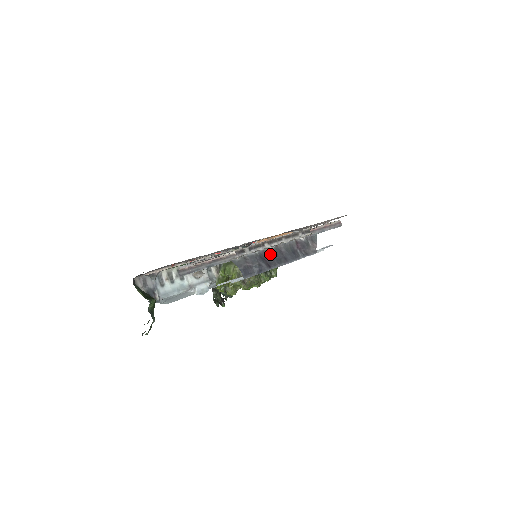
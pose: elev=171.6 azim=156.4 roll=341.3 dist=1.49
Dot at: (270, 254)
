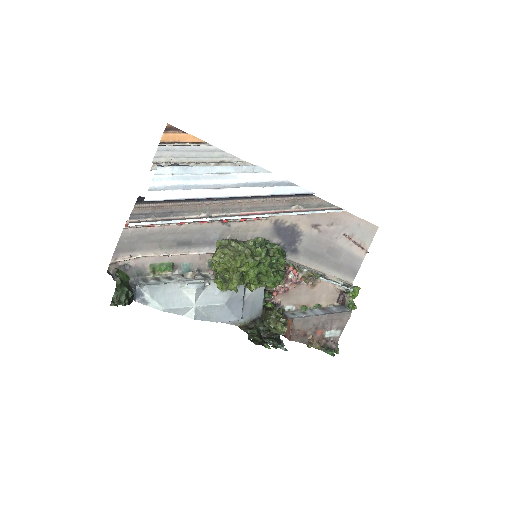
Dot at: occluded
